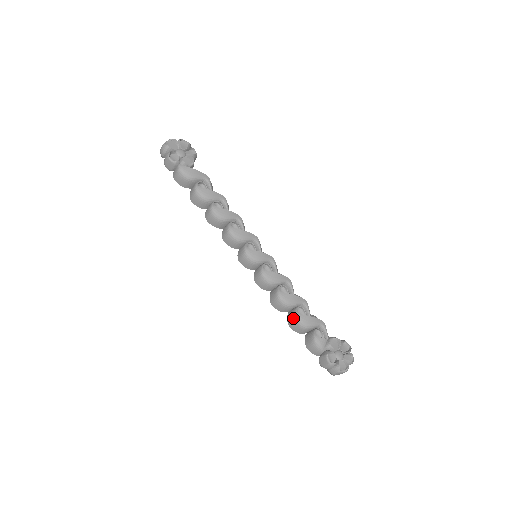
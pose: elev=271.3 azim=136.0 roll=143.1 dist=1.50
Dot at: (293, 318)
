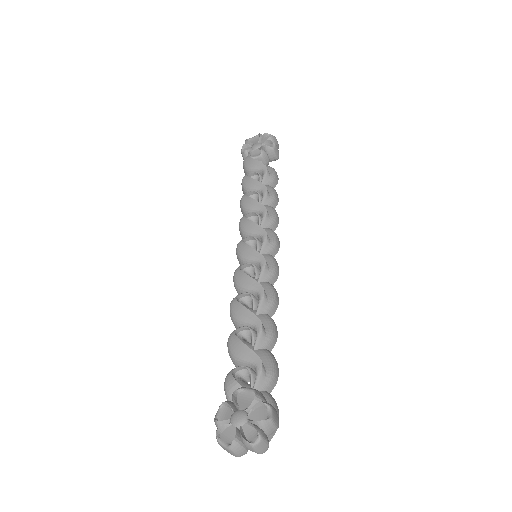
Dot at: occluded
